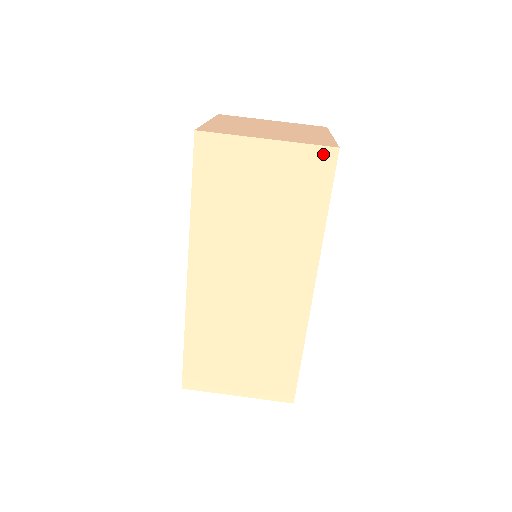
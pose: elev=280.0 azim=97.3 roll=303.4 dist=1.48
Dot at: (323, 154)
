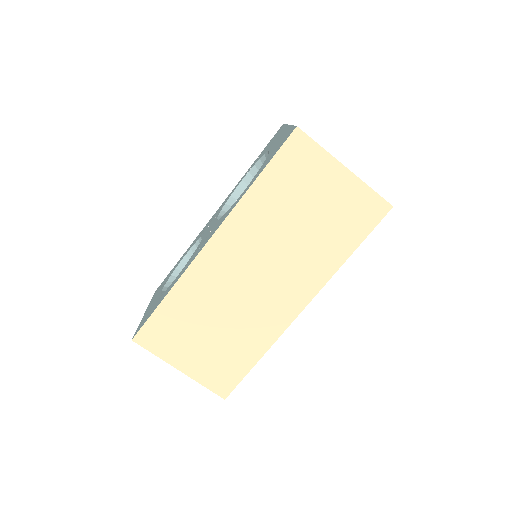
Dot at: (379, 204)
